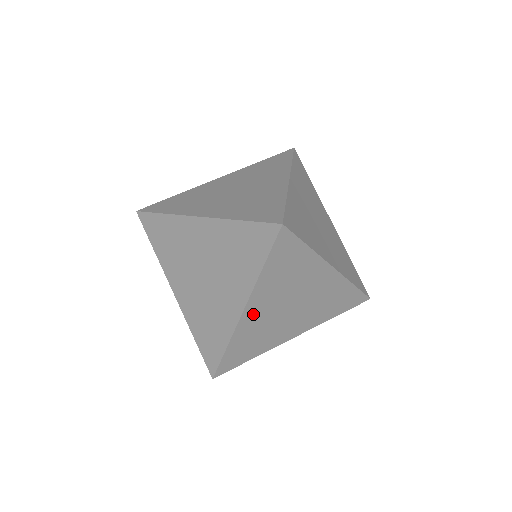
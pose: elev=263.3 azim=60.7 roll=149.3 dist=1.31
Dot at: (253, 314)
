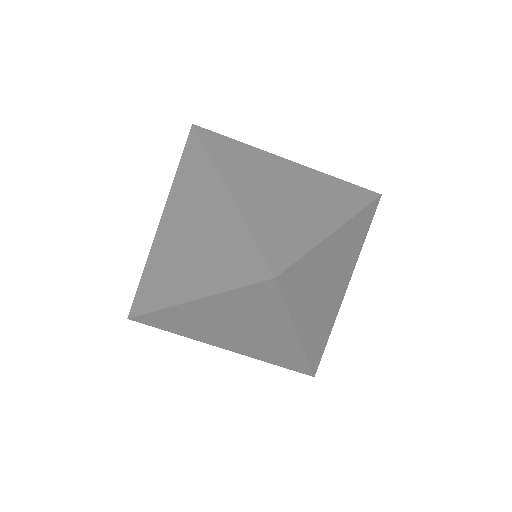
Dot at: (307, 328)
